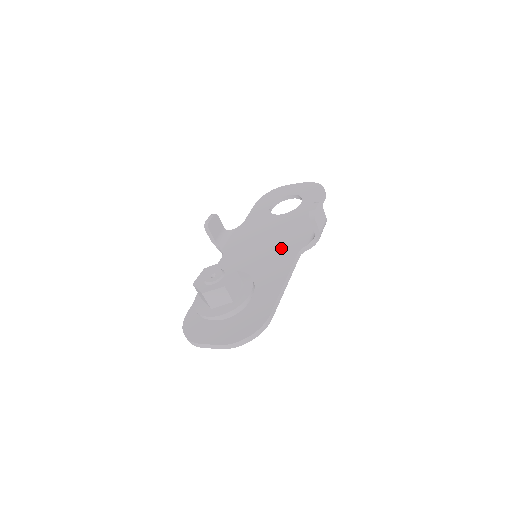
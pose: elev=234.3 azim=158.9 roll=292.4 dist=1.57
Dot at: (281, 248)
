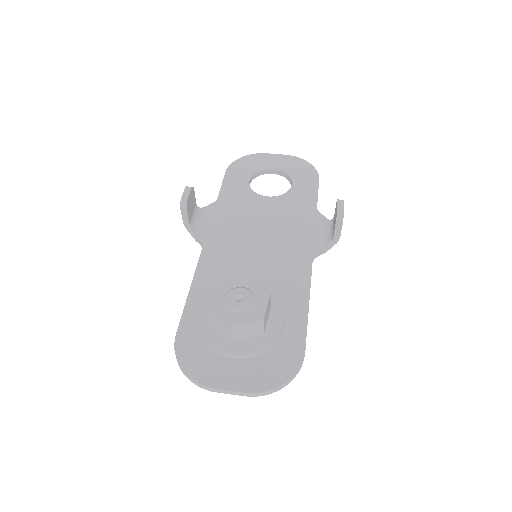
Dot at: (287, 249)
